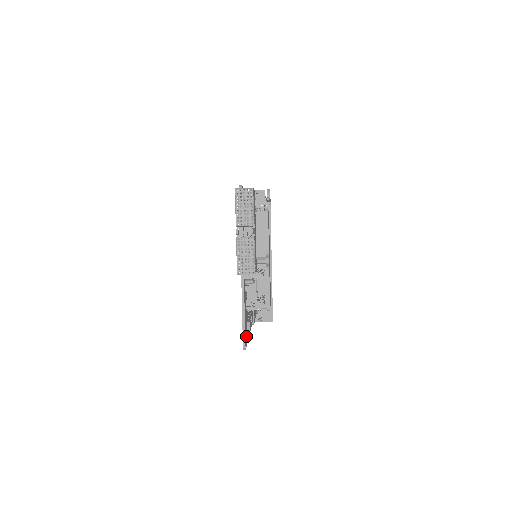
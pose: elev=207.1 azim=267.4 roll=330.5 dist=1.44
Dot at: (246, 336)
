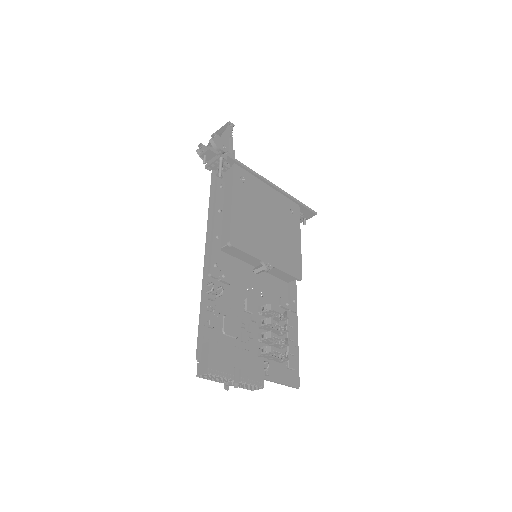
Dot at: (294, 373)
